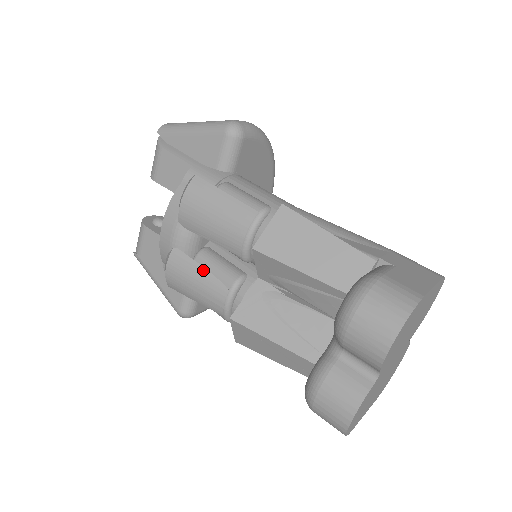
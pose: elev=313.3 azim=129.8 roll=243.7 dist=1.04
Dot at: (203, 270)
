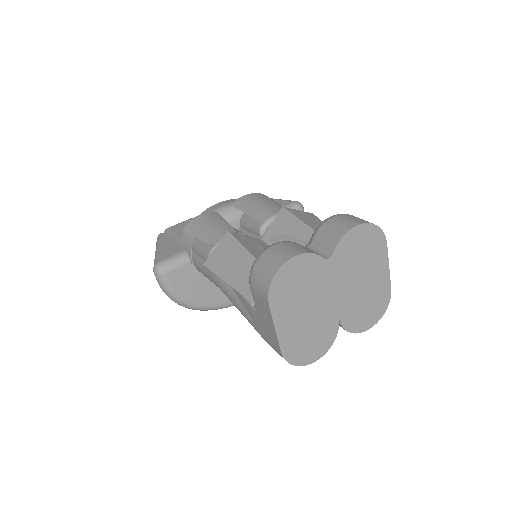
Dot at: (226, 222)
